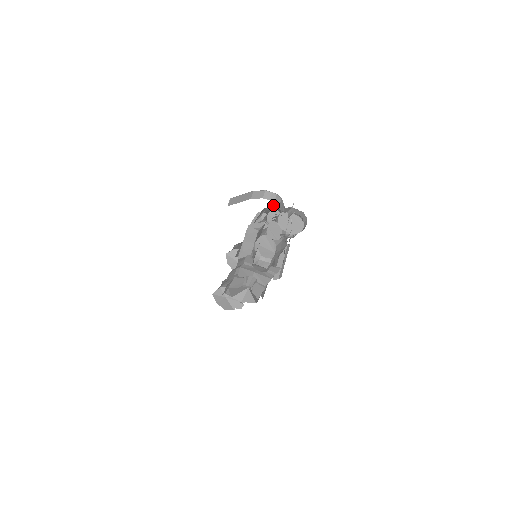
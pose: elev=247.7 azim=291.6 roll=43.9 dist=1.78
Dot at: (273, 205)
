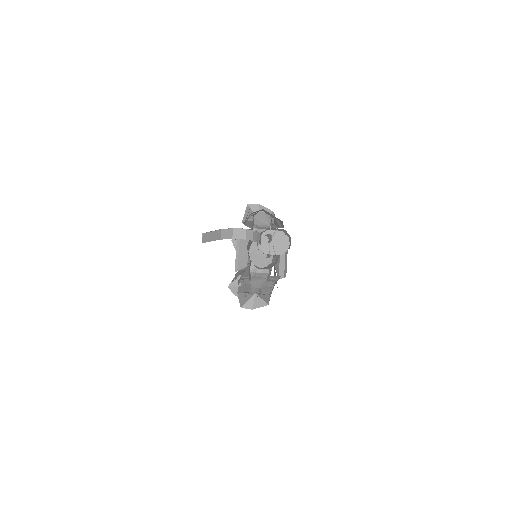
Dot at: occluded
